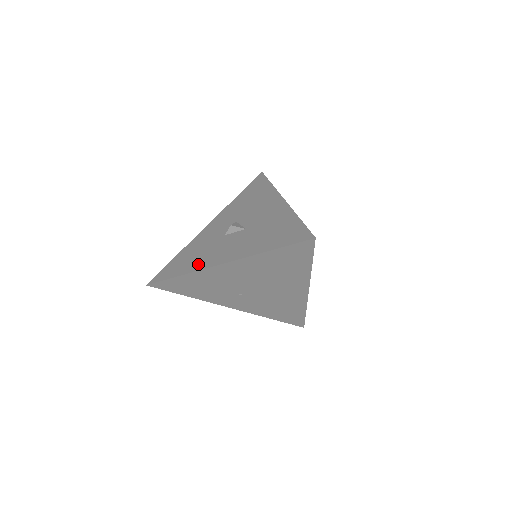
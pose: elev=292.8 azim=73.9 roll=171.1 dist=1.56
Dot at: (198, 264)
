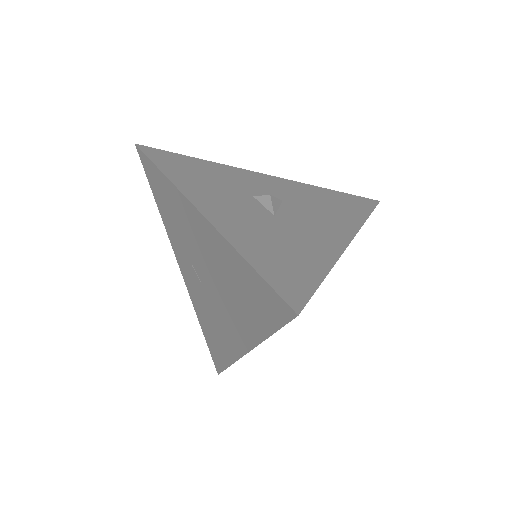
Dot at: (189, 183)
